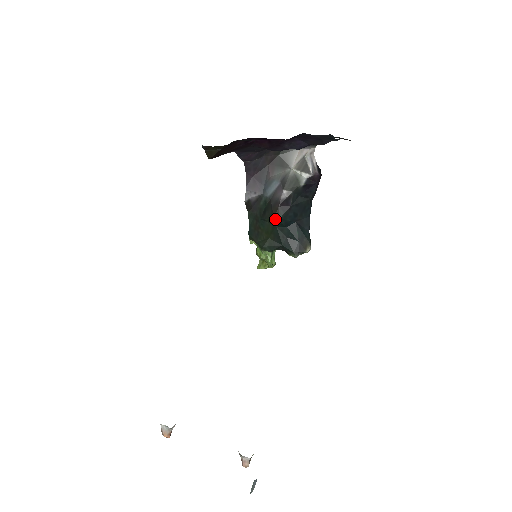
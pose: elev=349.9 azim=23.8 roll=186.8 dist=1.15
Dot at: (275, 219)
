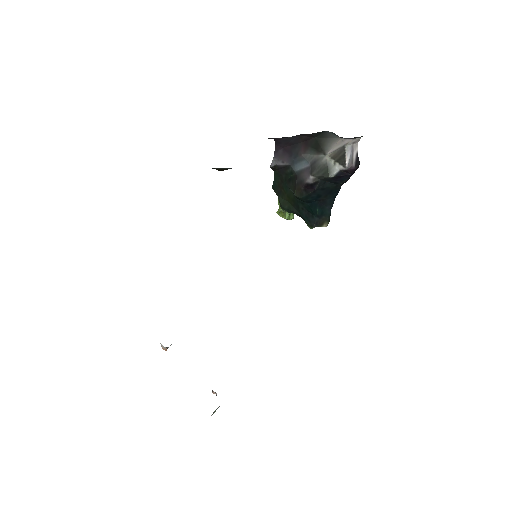
Dot at: (296, 196)
